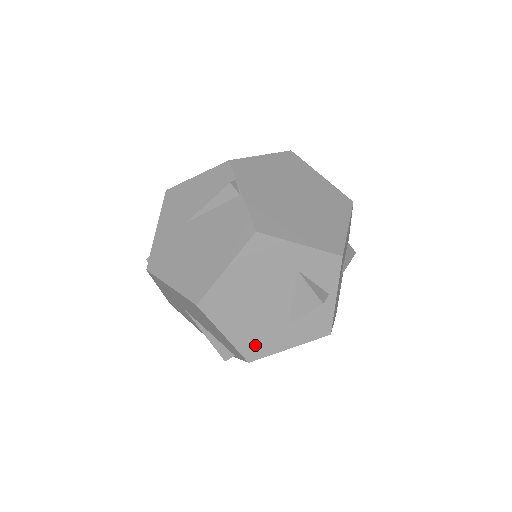
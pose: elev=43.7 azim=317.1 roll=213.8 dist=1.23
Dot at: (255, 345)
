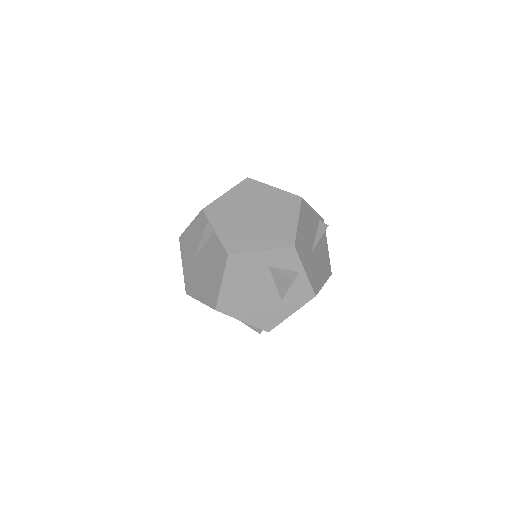
Dot at: (266, 320)
